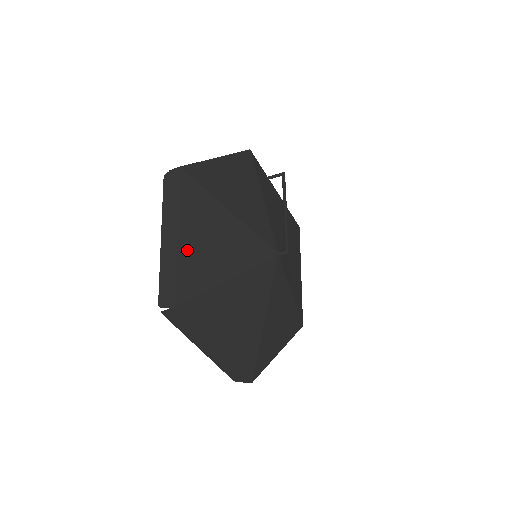
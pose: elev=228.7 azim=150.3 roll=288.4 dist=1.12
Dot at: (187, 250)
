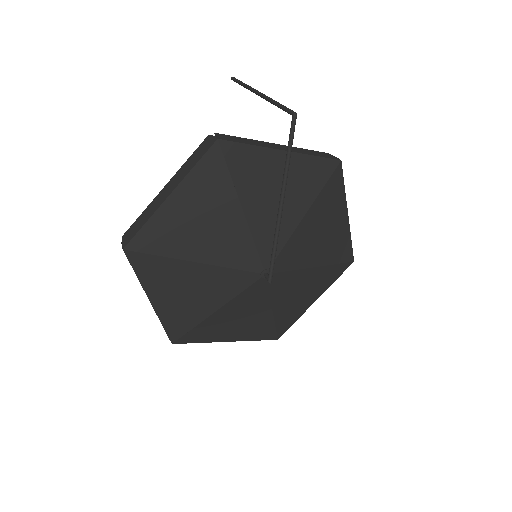
Dot at: (164, 308)
